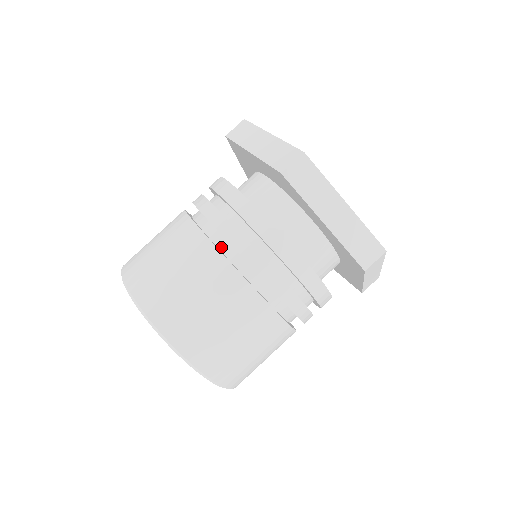
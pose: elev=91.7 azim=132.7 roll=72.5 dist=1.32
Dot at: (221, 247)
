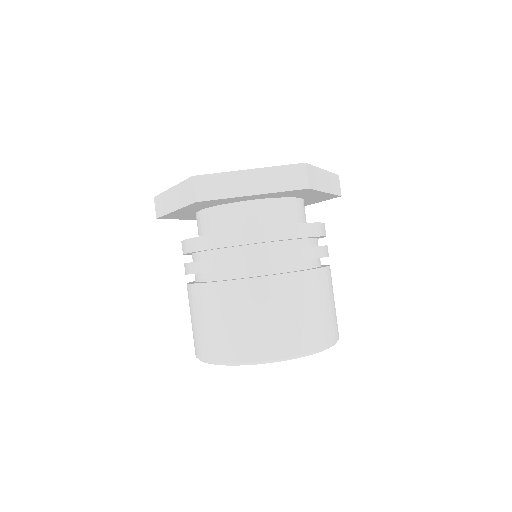
Dot at: (223, 278)
